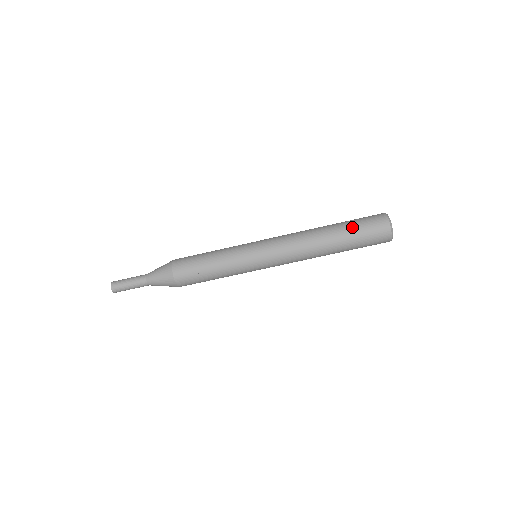
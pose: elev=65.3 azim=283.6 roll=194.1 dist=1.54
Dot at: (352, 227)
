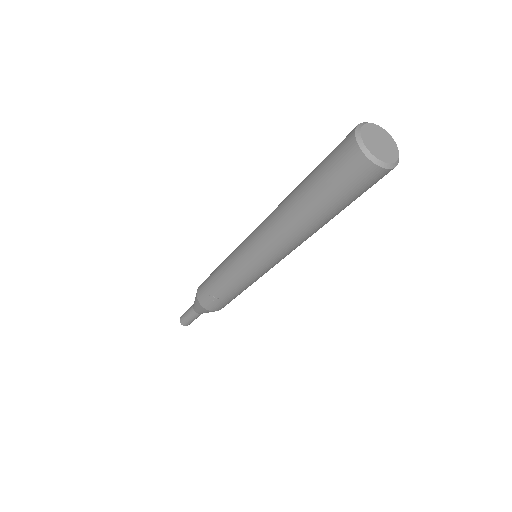
Dot at: (316, 182)
